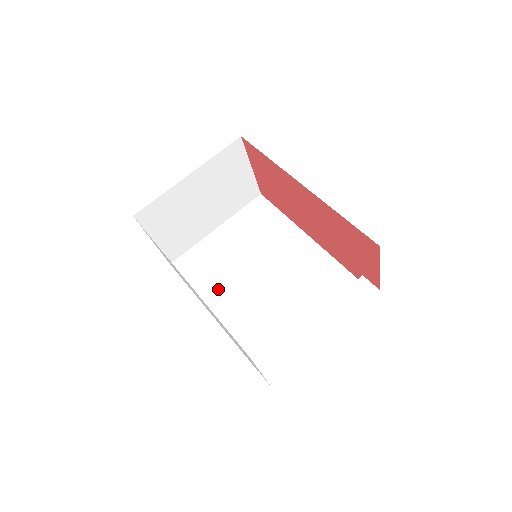
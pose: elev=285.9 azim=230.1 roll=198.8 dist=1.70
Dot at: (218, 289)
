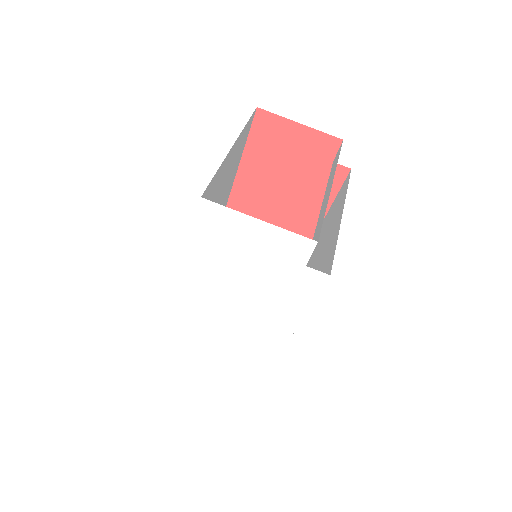
Dot at: occluded
